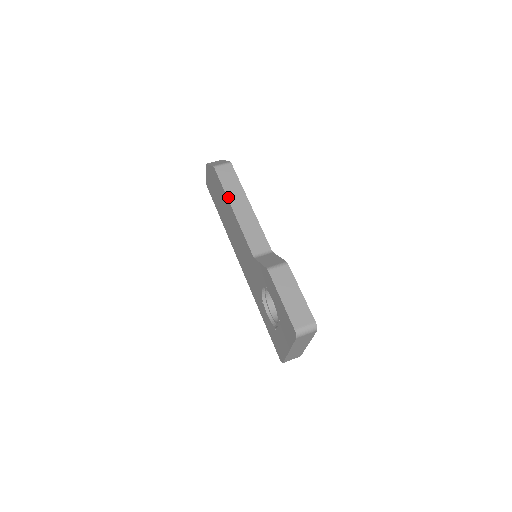
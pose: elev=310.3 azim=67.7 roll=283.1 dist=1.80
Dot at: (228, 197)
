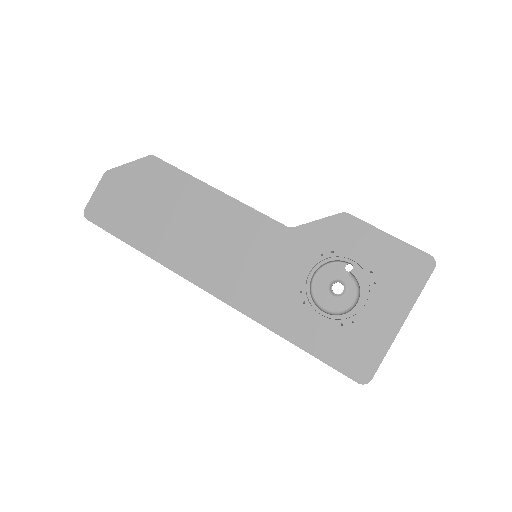
Dot at: (200, 180)
